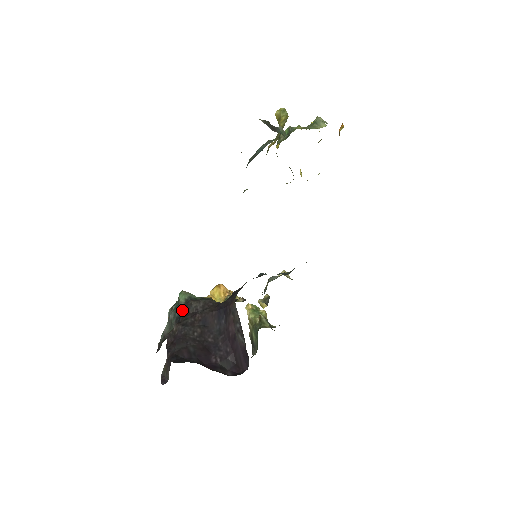
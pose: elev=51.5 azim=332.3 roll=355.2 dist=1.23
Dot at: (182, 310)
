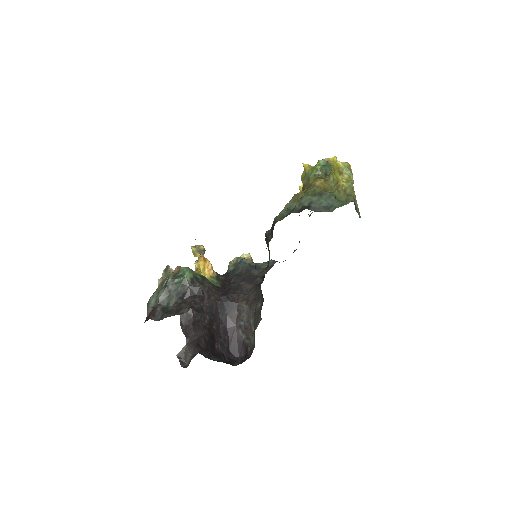
Dot at: (189, 289)
